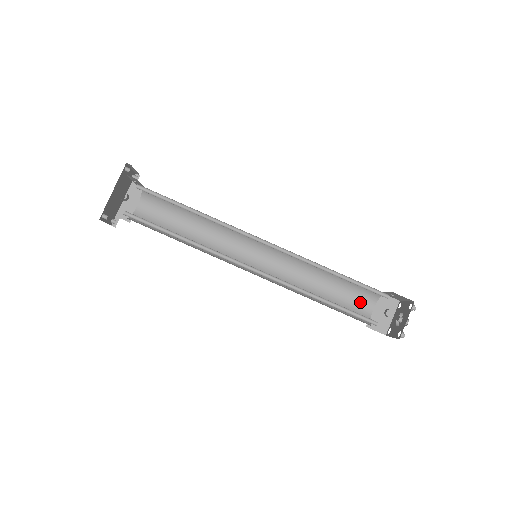
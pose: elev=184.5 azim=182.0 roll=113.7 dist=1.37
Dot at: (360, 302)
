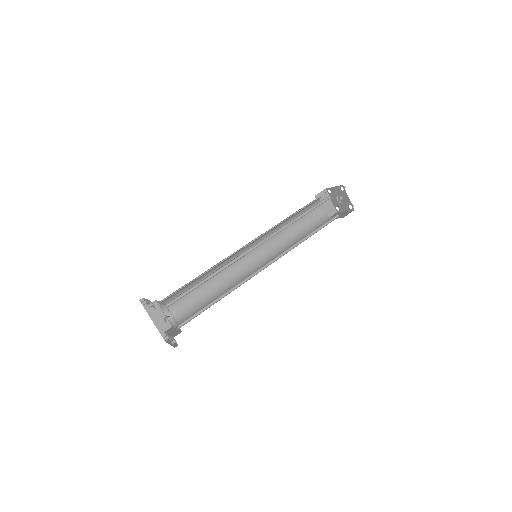
Dot at: (313, 212)
